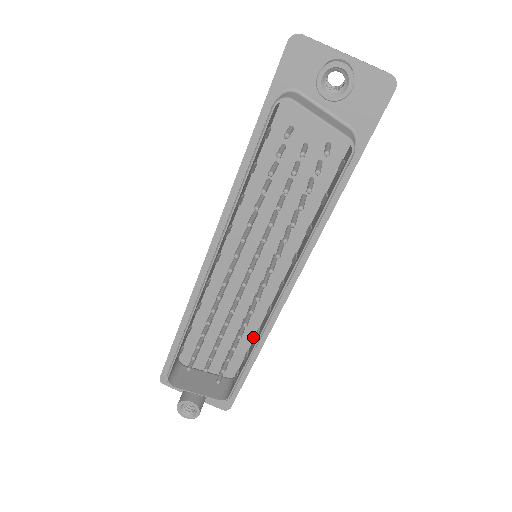
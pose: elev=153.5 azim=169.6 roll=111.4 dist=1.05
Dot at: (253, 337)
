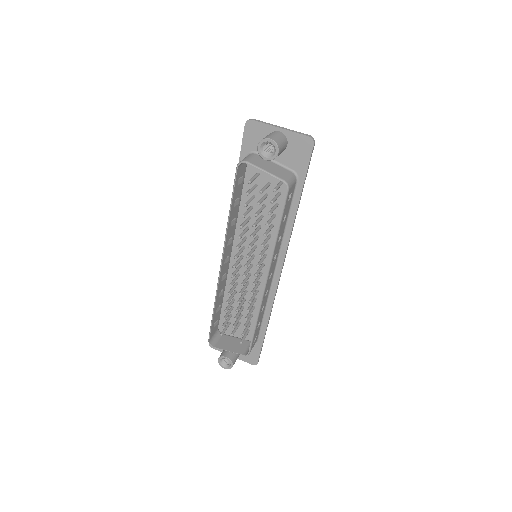
Dot at: occluded
